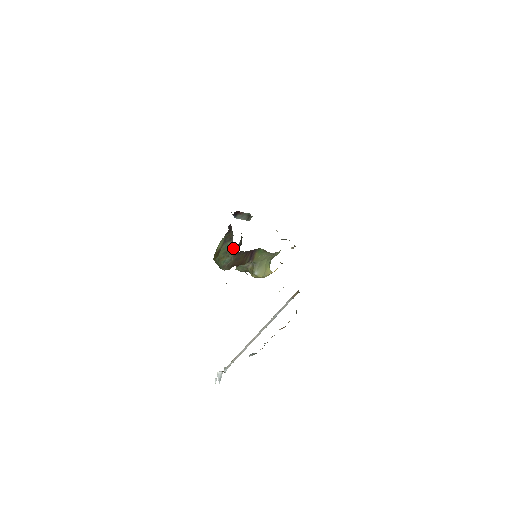
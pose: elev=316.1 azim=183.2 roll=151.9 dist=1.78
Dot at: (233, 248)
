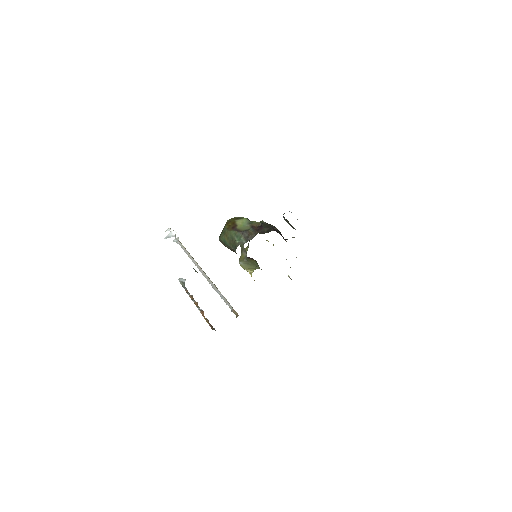
Dot at: occluded
